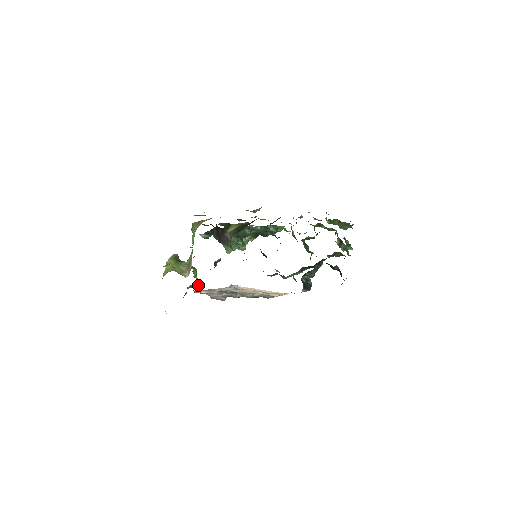
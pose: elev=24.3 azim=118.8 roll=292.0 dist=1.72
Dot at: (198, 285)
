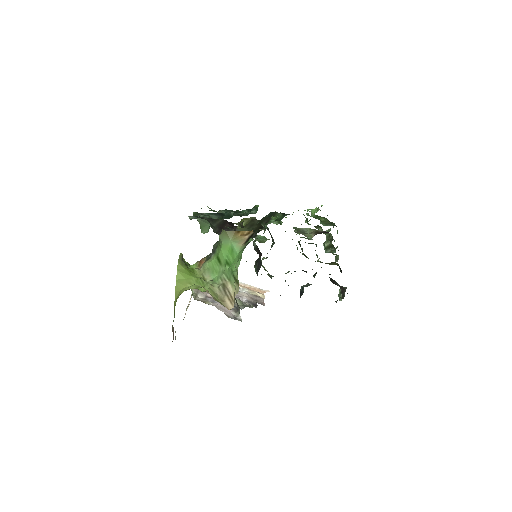
Dot at: occluded
